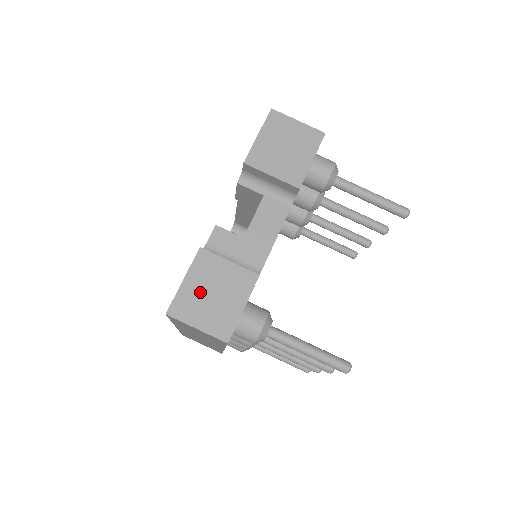
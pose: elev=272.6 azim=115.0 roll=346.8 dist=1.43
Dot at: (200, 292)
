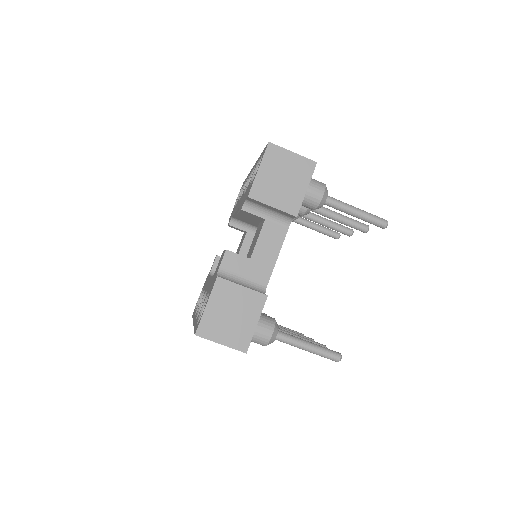
Dot at: (221, 314)
